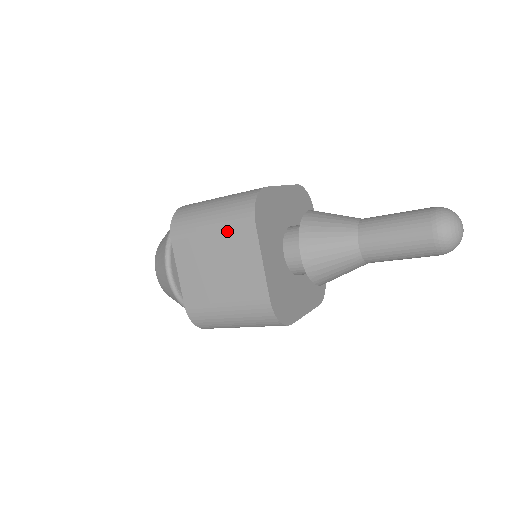
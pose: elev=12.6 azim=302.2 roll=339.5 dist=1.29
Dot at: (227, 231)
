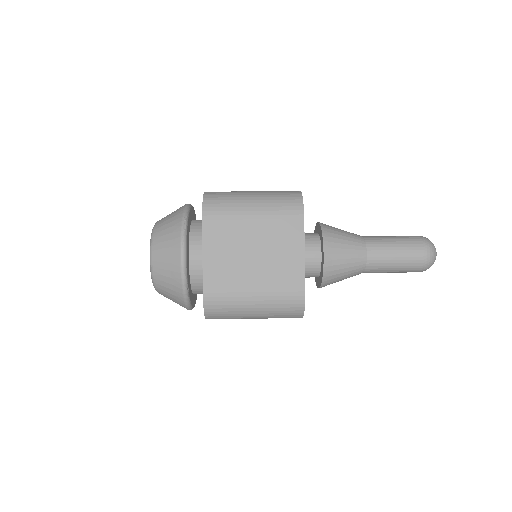
Dot at: (272, 219)
